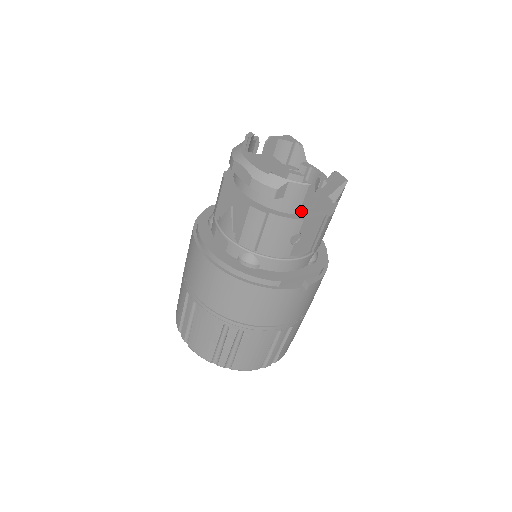
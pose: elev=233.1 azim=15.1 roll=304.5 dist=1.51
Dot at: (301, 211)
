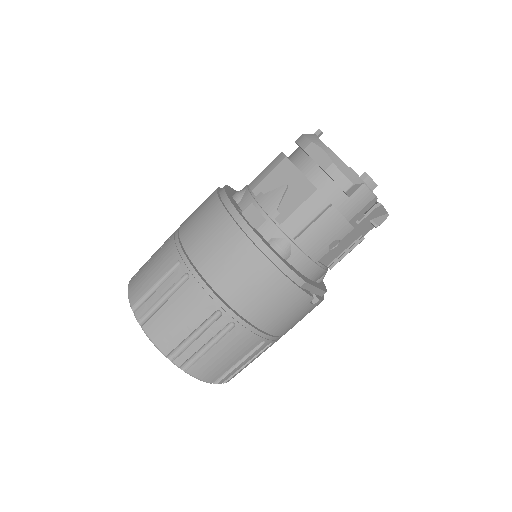
Dot at: (352, 219)
